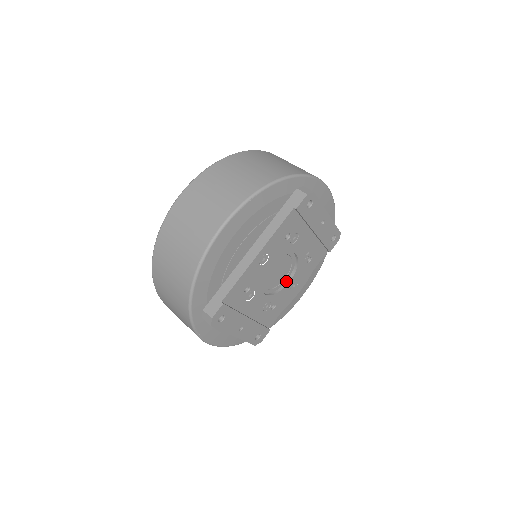
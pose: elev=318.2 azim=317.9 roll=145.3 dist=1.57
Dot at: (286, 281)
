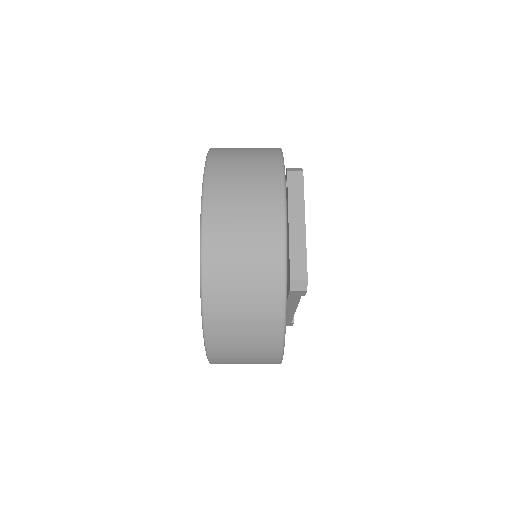
Dot at: occluded
